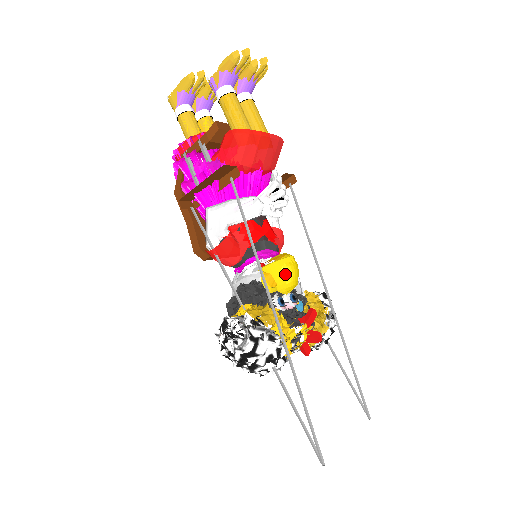
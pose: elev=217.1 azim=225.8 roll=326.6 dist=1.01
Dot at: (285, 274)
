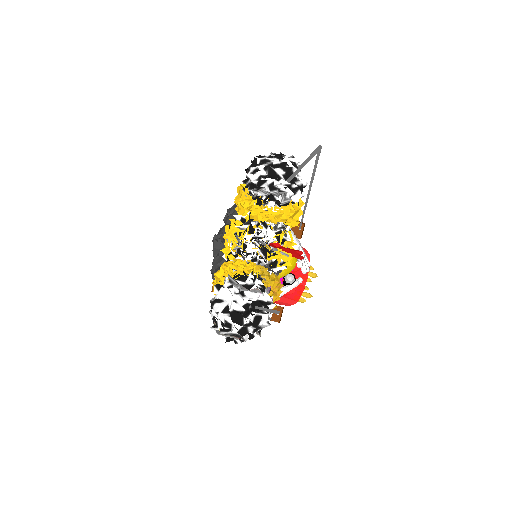
Dot at: occluded
